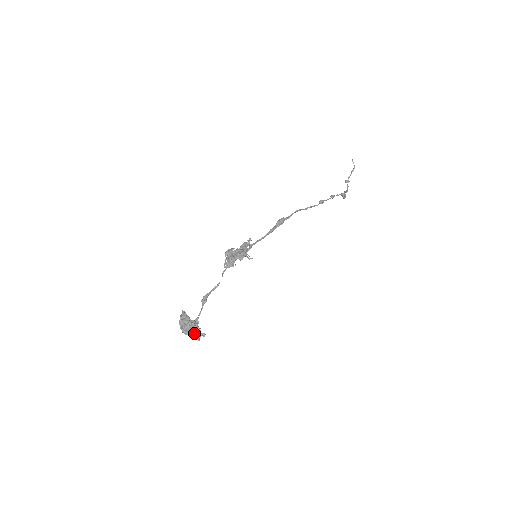
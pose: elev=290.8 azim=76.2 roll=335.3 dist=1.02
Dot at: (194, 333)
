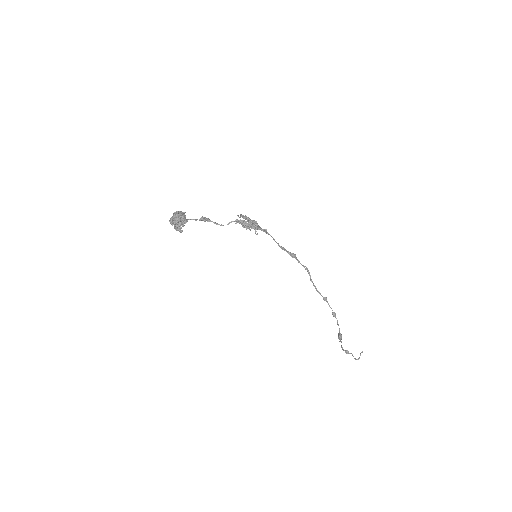
Dot at: (178, 221)
